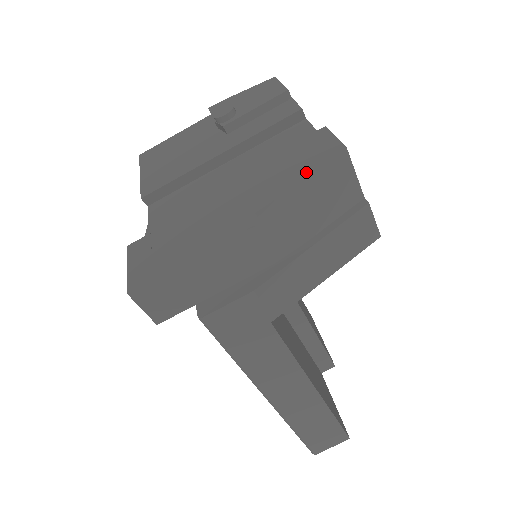
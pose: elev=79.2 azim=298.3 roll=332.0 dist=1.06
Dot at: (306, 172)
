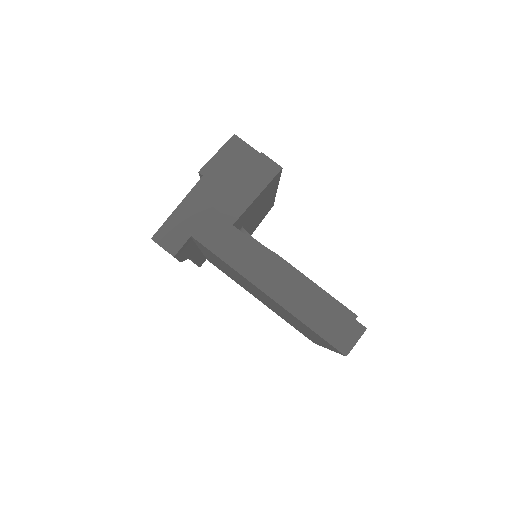
Dot at: (219, 151)
